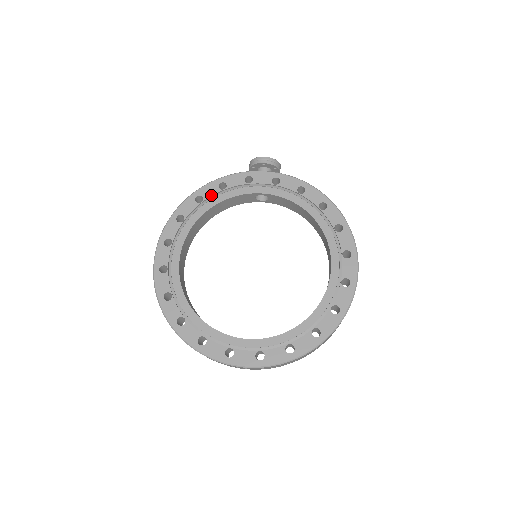
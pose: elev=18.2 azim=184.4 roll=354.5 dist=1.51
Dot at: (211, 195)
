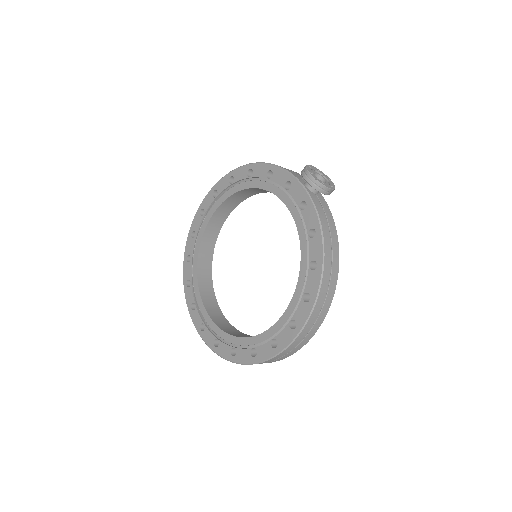
Dot at: (258, 176)
